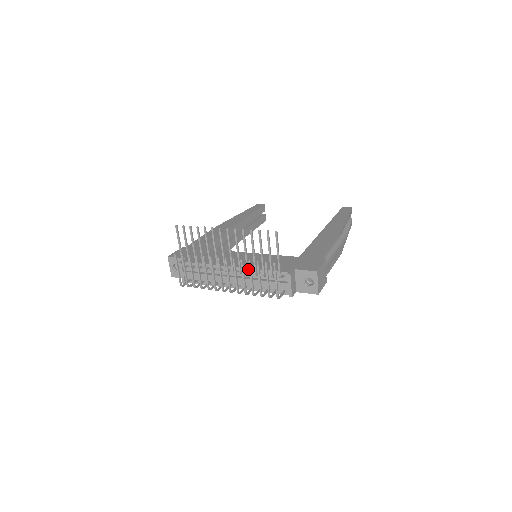
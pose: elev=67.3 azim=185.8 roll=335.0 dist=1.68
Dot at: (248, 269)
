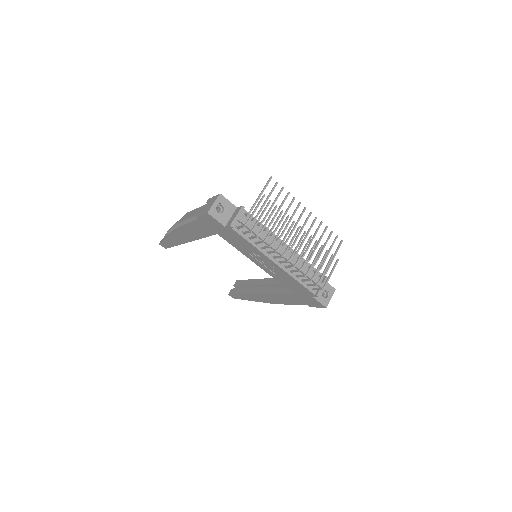
Dot at: occluded
